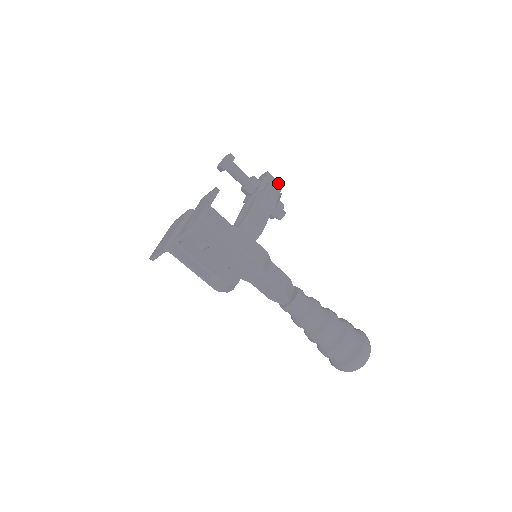
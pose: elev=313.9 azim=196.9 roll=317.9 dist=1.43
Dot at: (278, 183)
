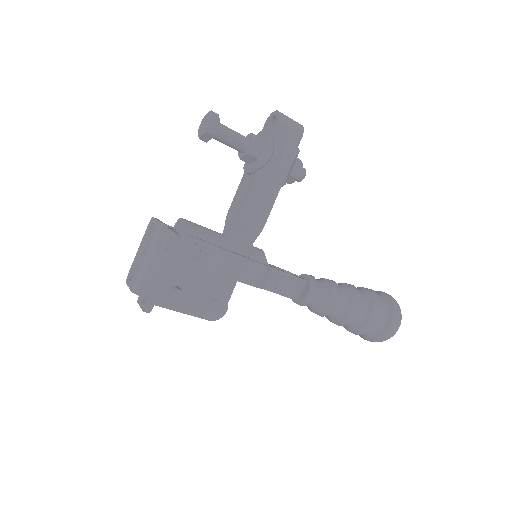
Dot at: (295, 132)
